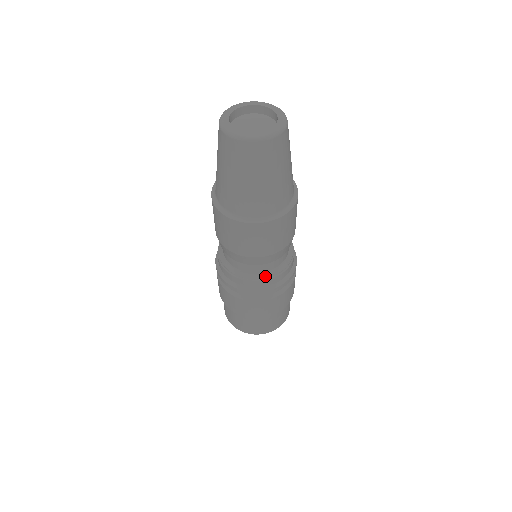
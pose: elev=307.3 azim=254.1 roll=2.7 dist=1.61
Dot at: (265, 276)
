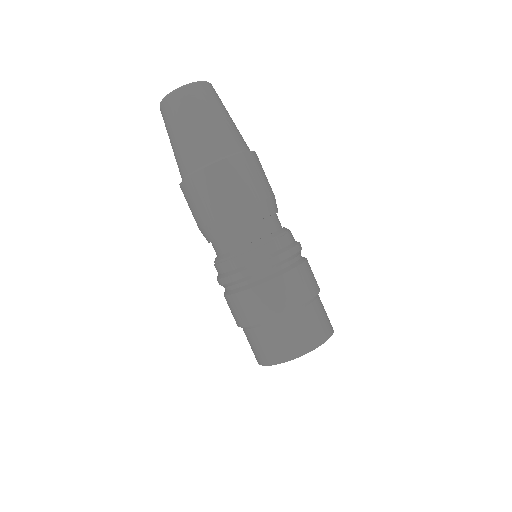
Dot at: (270, 237)
